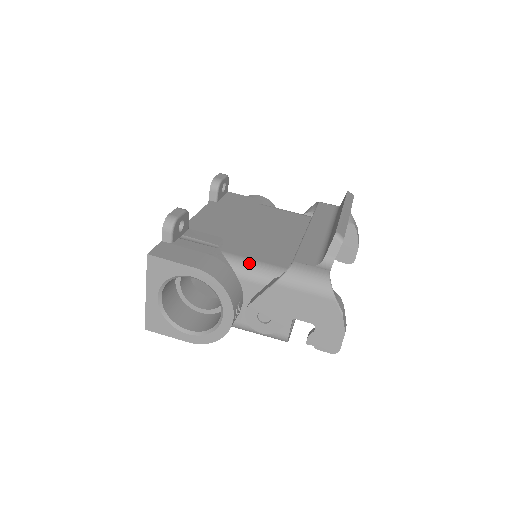
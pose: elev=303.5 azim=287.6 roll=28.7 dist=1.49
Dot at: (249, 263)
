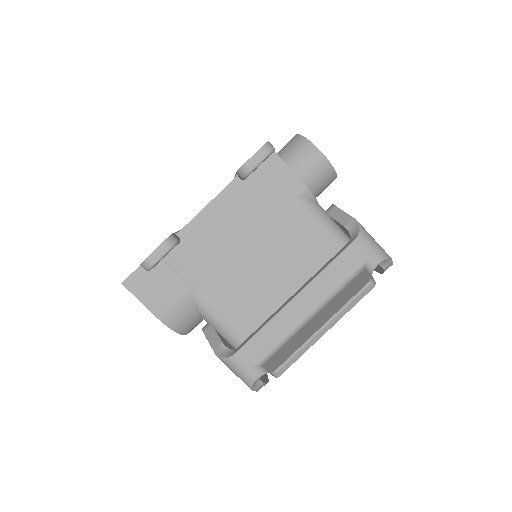
Dot at: (211, 317)
